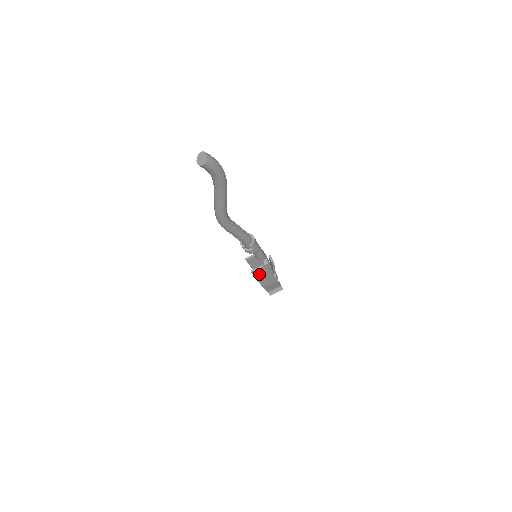
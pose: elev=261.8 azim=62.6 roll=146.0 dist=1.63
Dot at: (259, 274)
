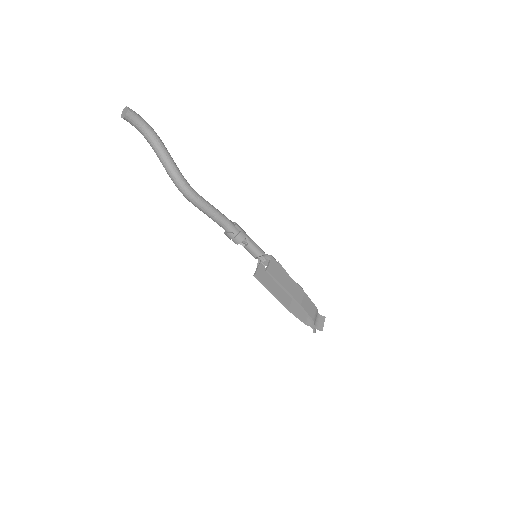
Dot at: (277, 276)
